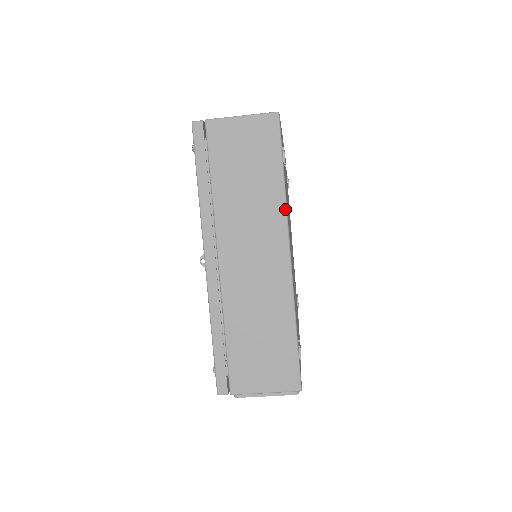
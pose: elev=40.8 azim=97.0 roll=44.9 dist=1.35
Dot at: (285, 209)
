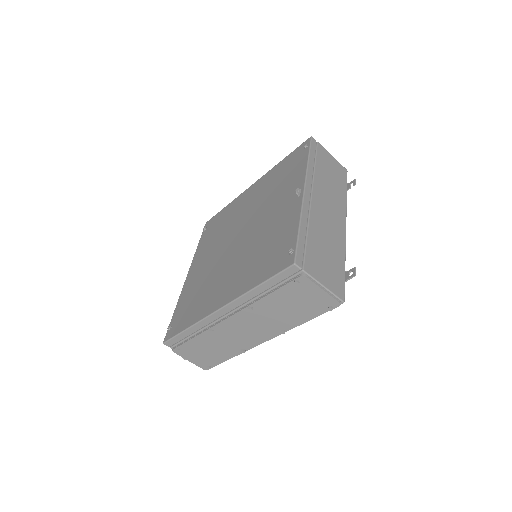
Dot at: (346, 206)
